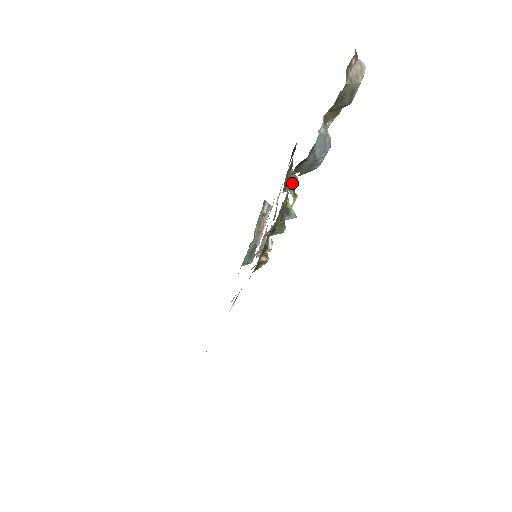
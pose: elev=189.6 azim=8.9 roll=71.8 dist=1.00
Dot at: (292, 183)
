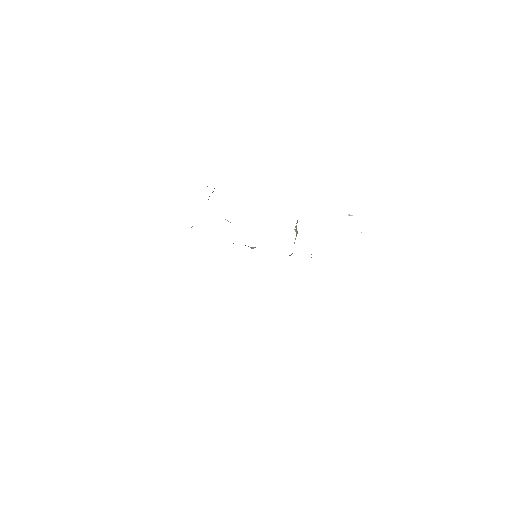
Dot at: occluded
